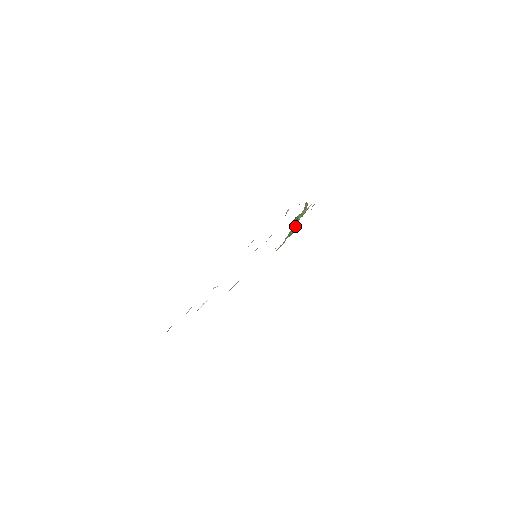
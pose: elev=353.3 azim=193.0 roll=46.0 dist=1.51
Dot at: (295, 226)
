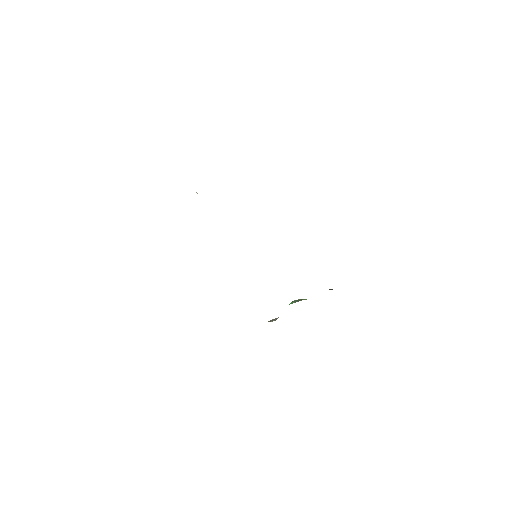
Dot at: (270, 320)
